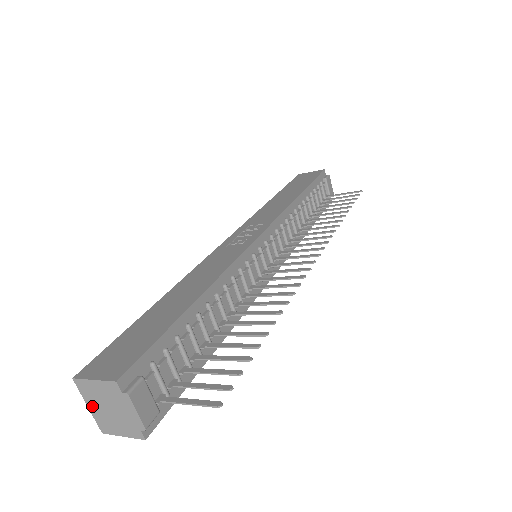
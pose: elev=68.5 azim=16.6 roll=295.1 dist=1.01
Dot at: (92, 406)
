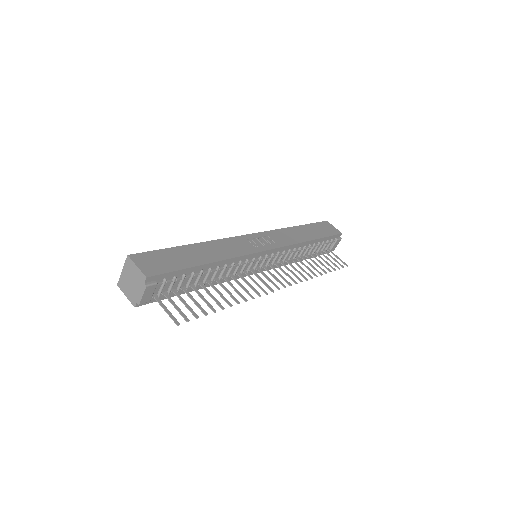
Dot at: (124, 272)
